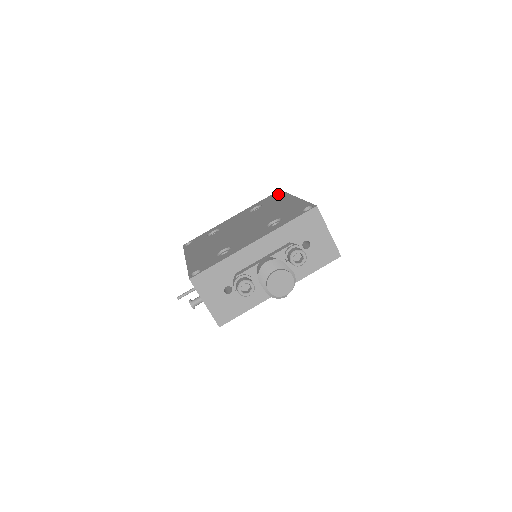
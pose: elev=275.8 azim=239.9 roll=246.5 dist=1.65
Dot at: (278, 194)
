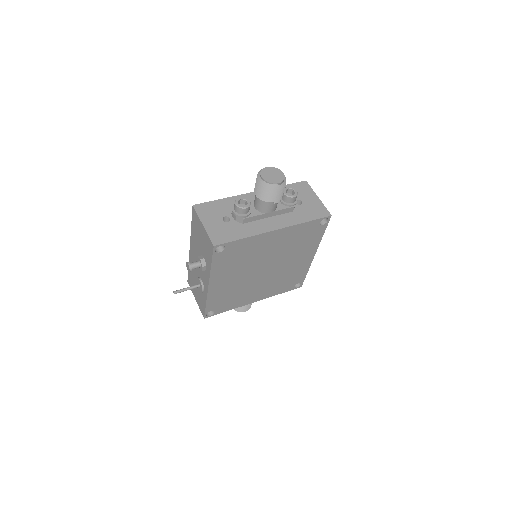
Dot at: occluded
